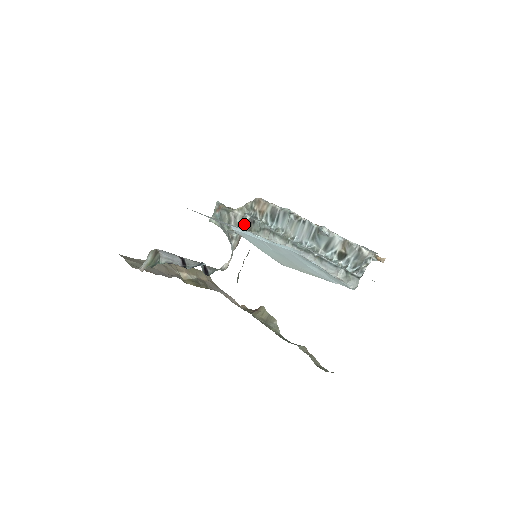
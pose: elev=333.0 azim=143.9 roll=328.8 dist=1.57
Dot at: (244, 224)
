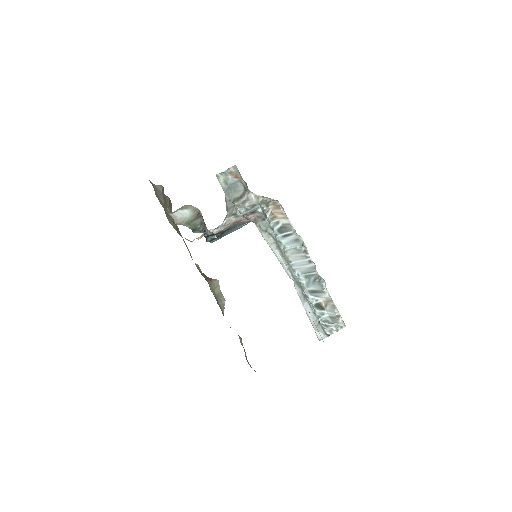
Dot at: (252, 212)
